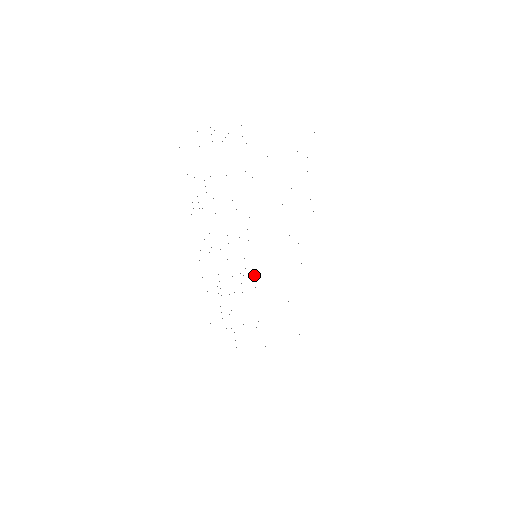
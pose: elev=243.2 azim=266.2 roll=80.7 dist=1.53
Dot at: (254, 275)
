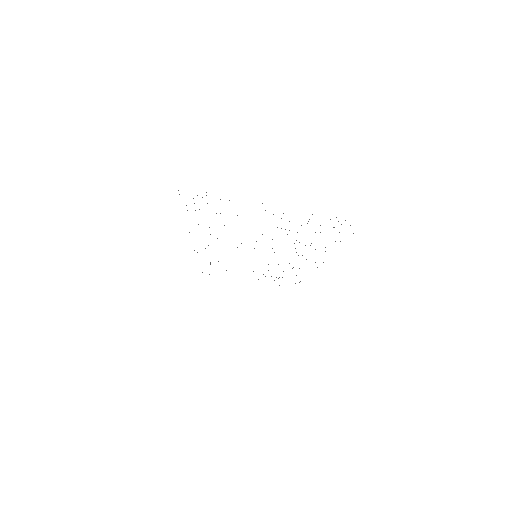
Dot at: occluded
